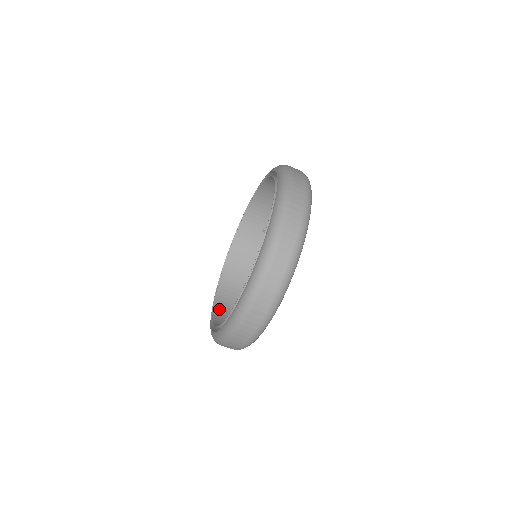
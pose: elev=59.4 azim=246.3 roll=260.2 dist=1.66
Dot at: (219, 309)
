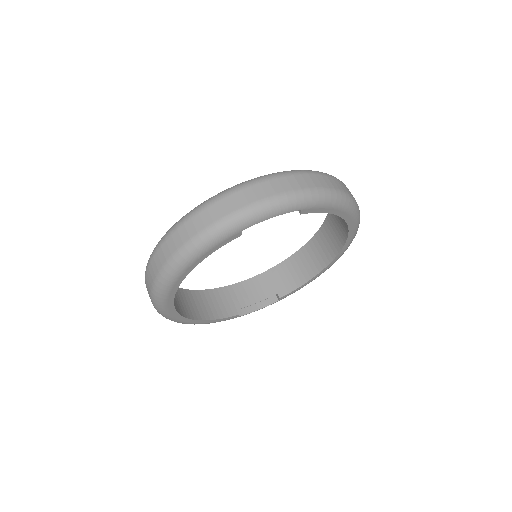
Dot at: occluded
